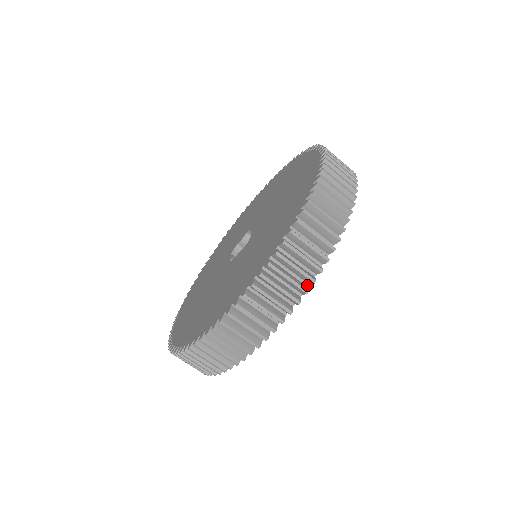
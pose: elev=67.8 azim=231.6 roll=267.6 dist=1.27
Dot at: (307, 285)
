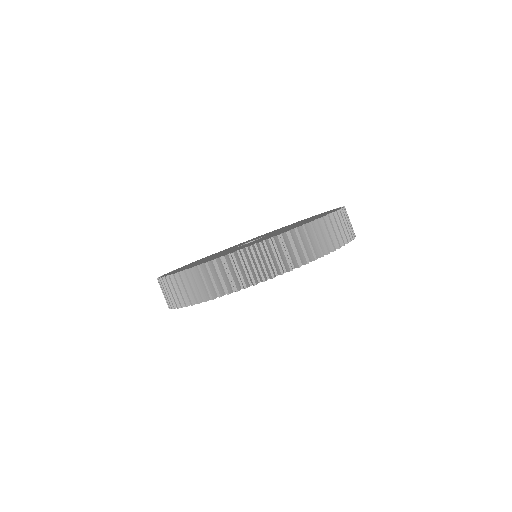
Dot at: occluded
